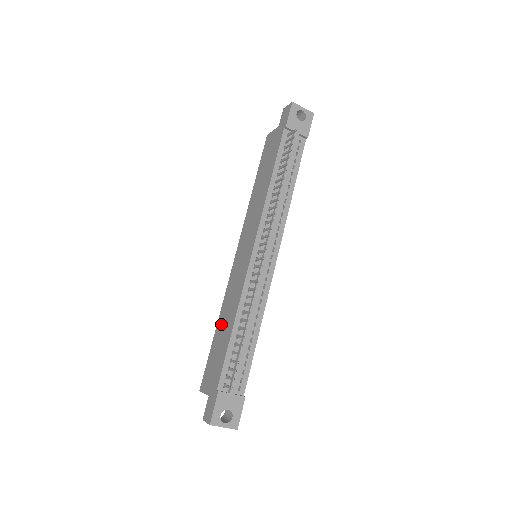
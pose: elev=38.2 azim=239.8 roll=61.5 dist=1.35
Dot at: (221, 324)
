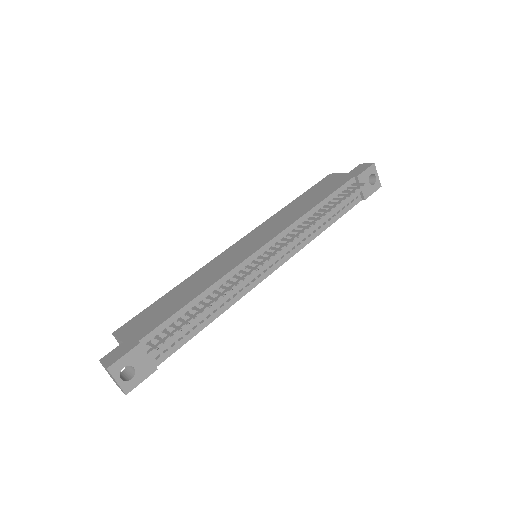
Dot at: (182, 288)
